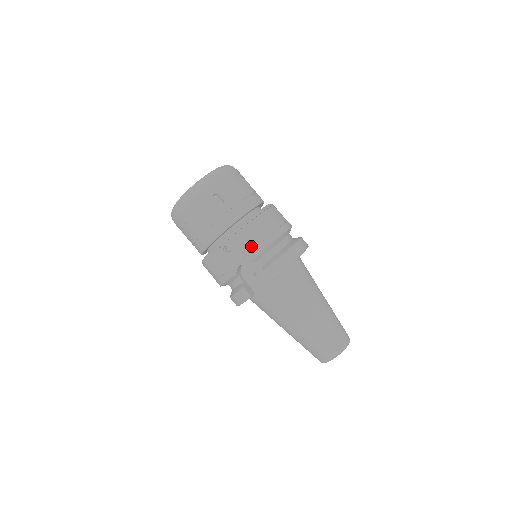
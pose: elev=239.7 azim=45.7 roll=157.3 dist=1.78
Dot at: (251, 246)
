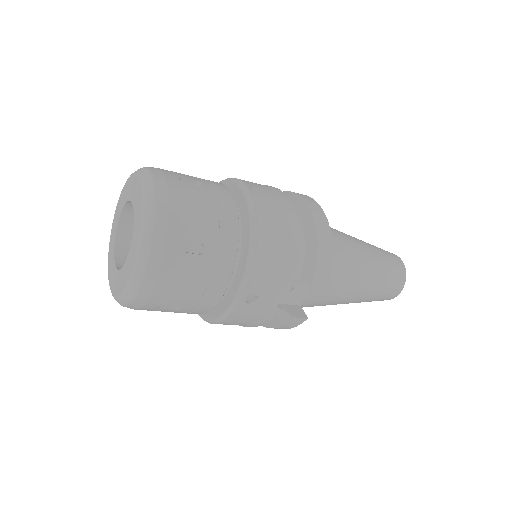
Dot at: (280, 271)
